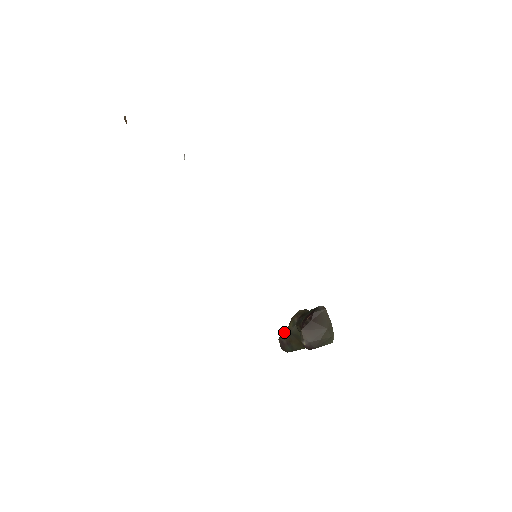
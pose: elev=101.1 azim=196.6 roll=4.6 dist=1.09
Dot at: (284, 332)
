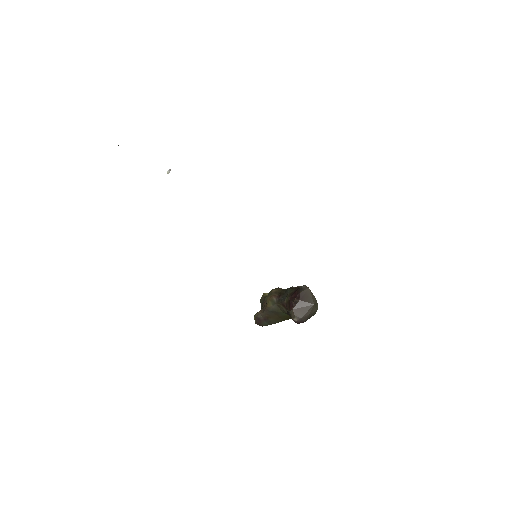
Dot at: (260, 310)
